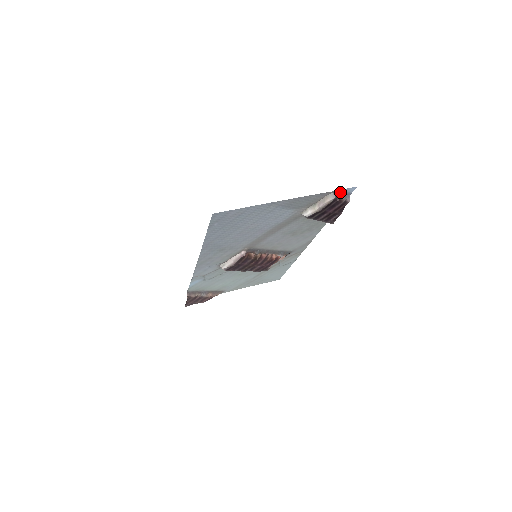
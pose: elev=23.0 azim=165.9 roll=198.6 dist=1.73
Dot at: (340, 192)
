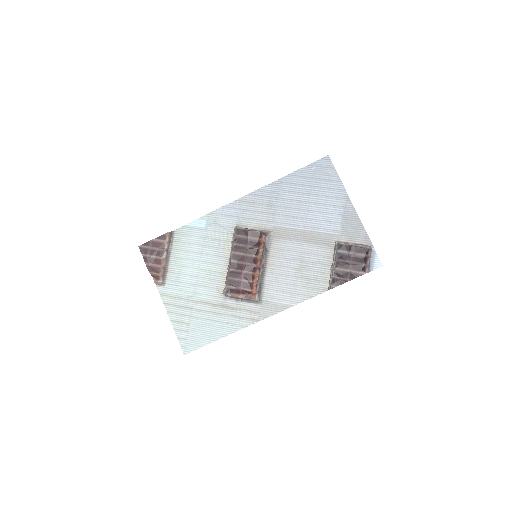
Dot at: (372, 255)
